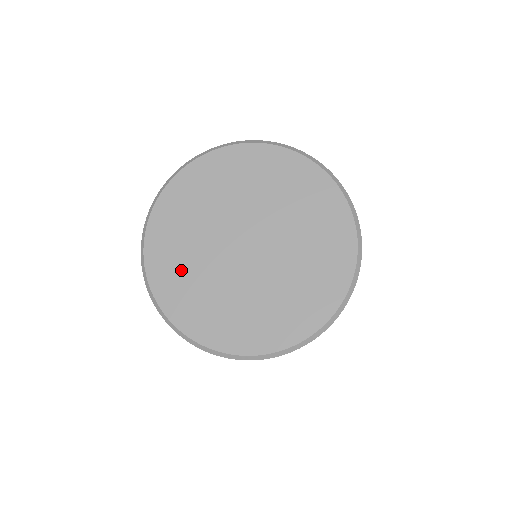
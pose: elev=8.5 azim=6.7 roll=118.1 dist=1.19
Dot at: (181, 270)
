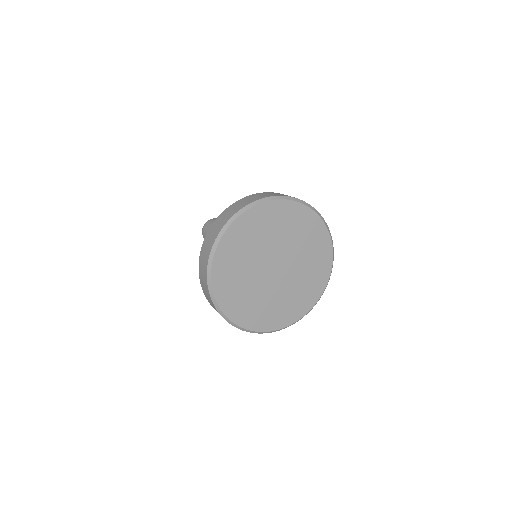
Dot at: (241, 298)
